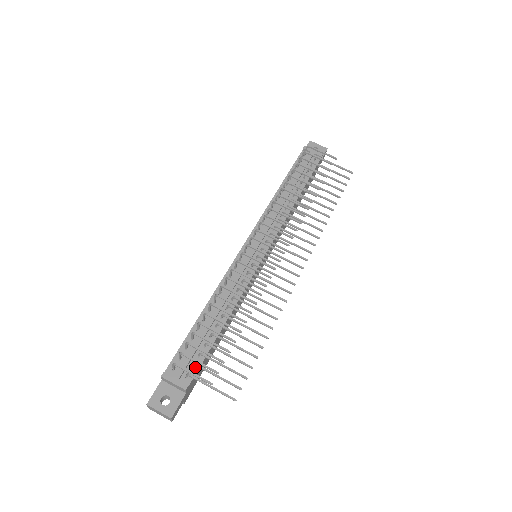
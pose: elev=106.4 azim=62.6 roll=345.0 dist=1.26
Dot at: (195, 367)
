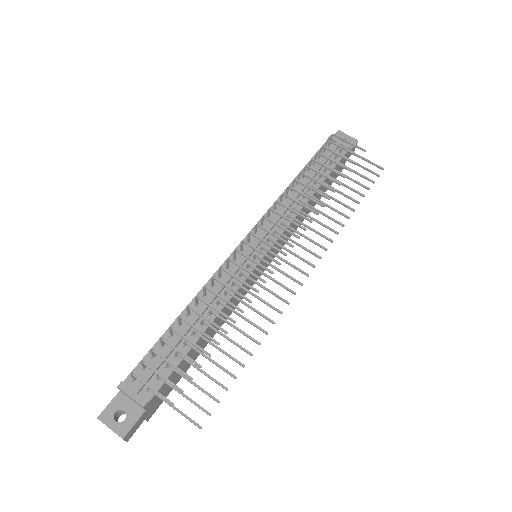
Dot at: (160, 380)
